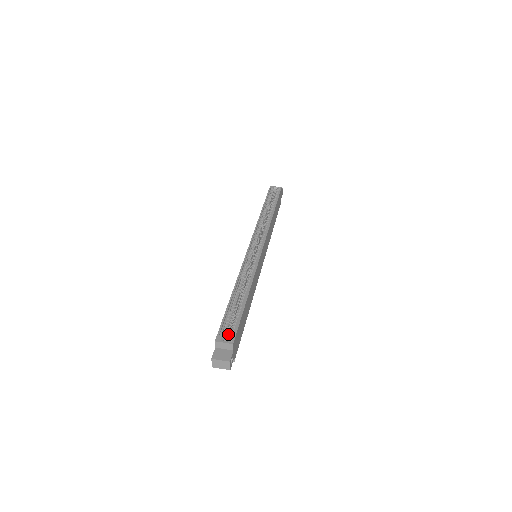
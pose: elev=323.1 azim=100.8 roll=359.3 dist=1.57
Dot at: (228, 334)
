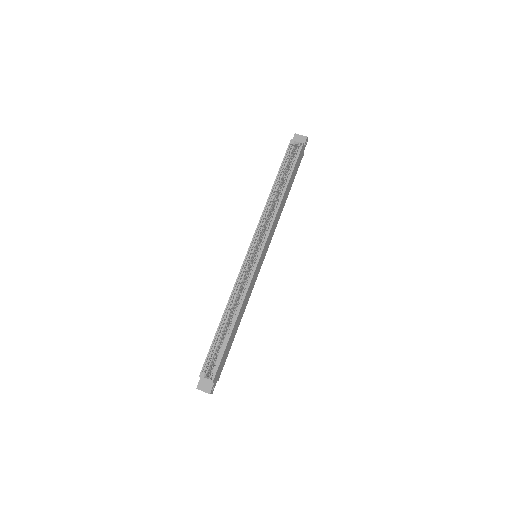
Dot at: (212, 364)
